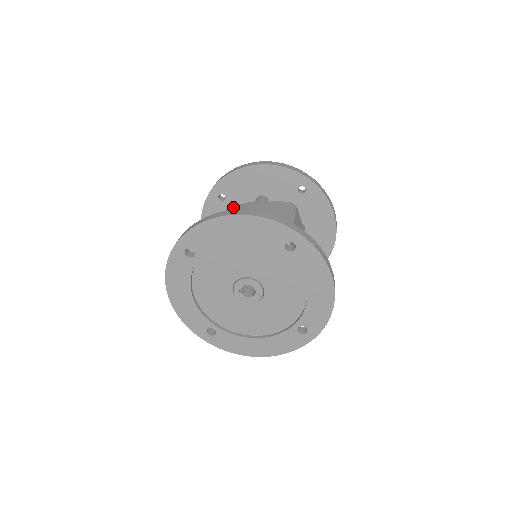
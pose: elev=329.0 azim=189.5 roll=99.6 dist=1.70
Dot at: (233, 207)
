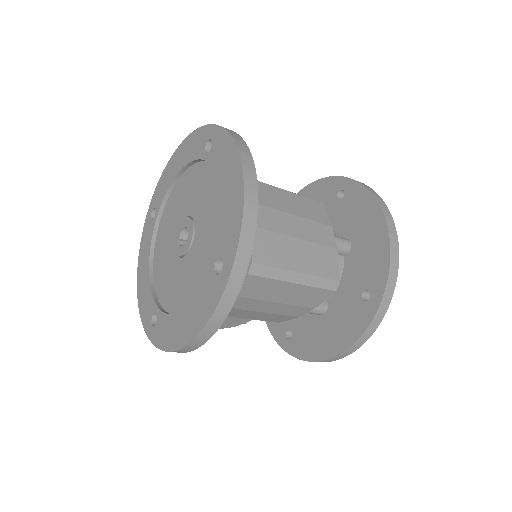
Dot at: occluded
